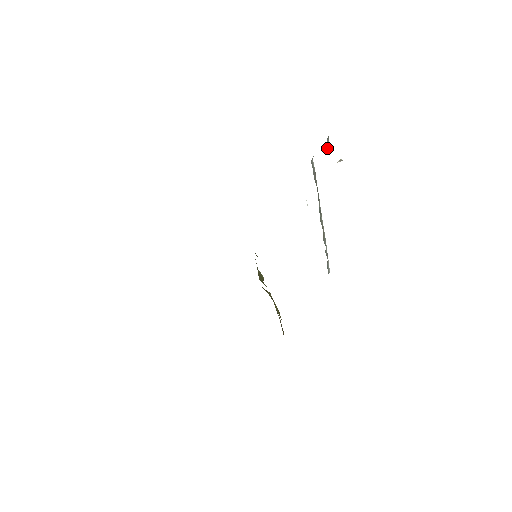
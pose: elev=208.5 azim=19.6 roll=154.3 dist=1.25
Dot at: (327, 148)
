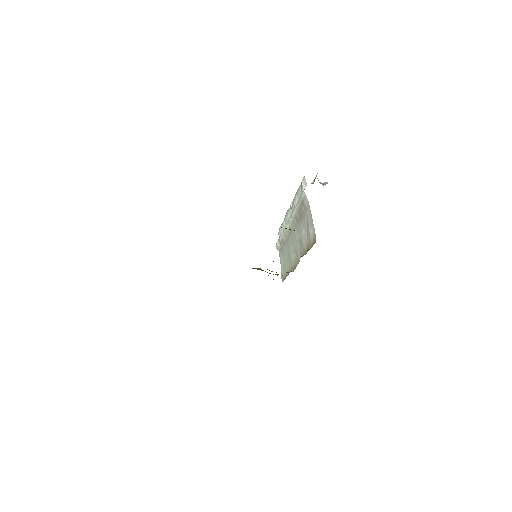
Dot at: occluded
